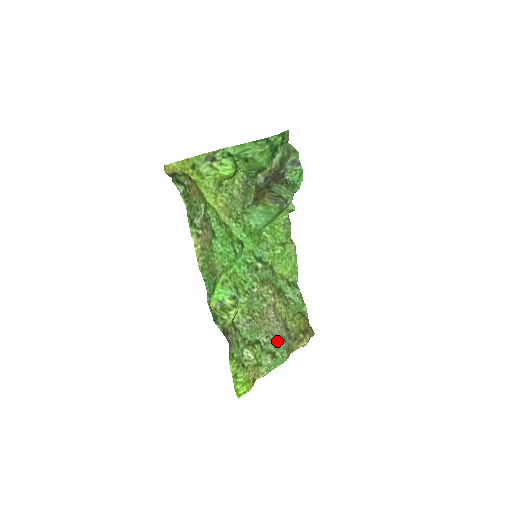
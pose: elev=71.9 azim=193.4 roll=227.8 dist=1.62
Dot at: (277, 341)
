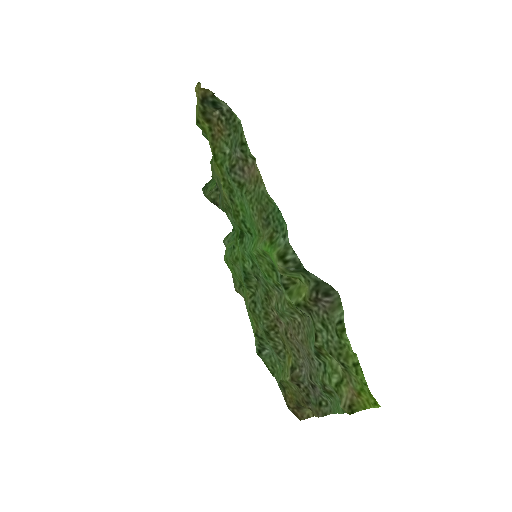
Dot at: (313, 380)
